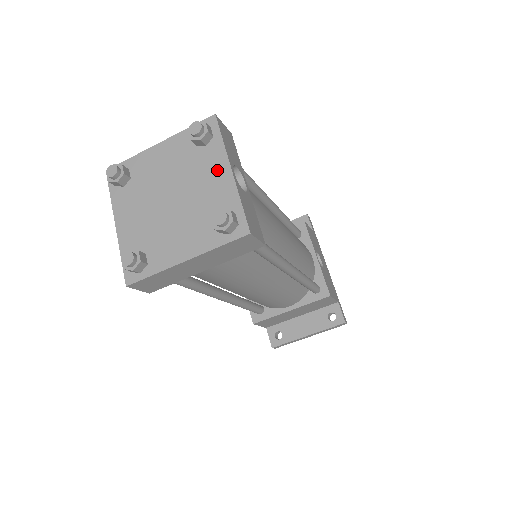
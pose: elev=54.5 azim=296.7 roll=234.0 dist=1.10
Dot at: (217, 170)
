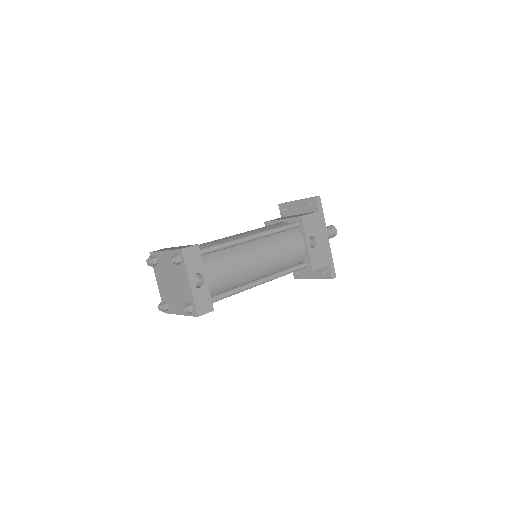
Dot at: (185, 280)
